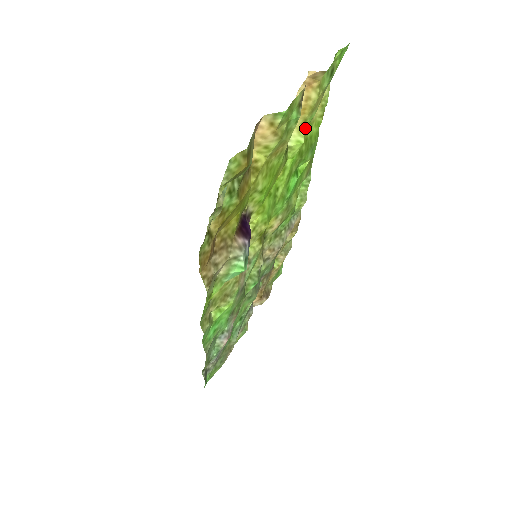
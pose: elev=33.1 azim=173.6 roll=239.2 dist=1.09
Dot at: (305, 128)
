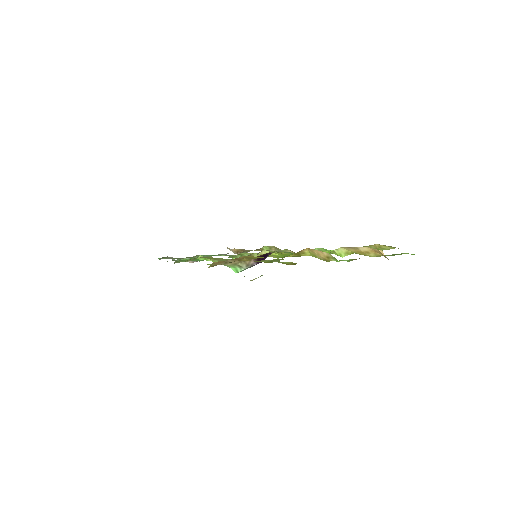
Dot at: occluded
